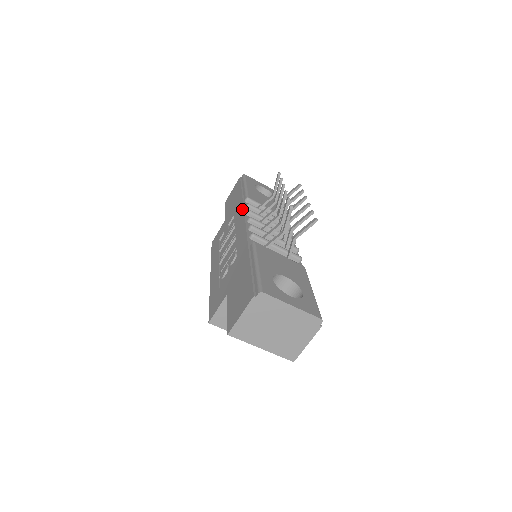
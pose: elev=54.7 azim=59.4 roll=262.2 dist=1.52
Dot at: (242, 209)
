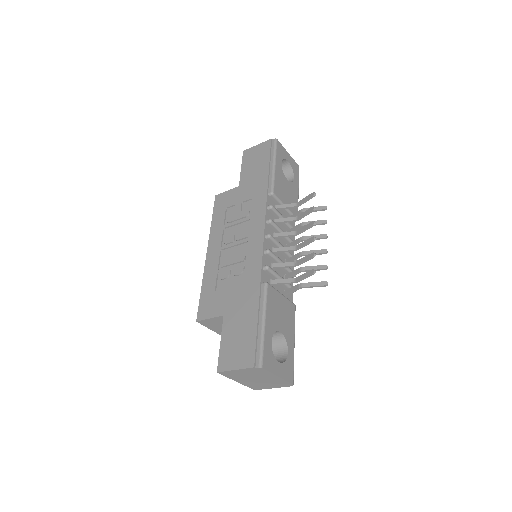
Dot at: (264, 209)
